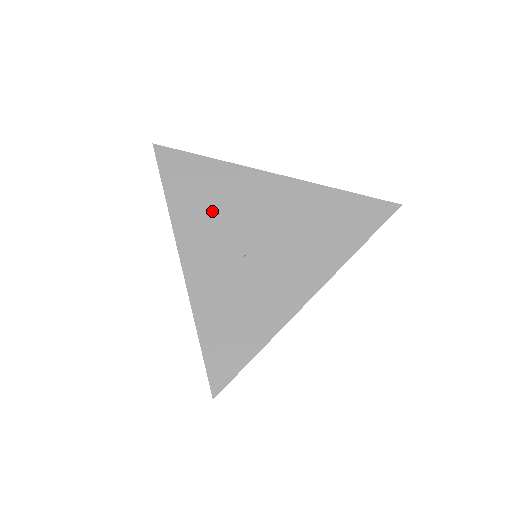
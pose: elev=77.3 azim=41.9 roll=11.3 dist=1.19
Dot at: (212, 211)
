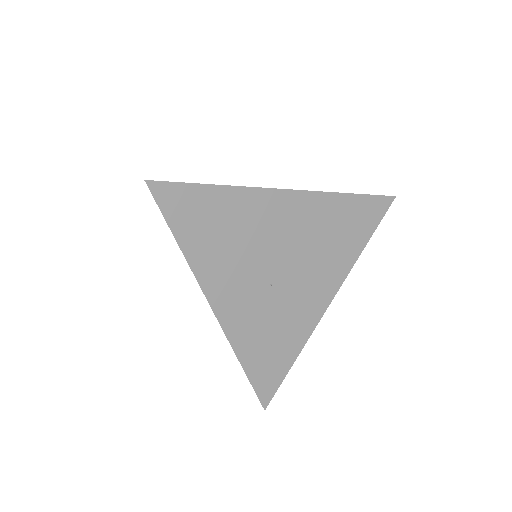
Dot at: (232, 248)
